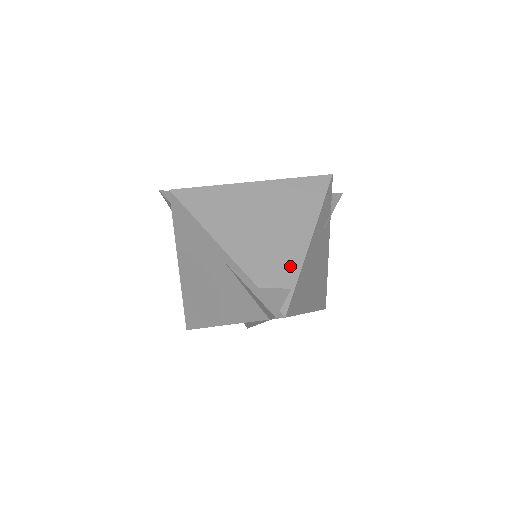
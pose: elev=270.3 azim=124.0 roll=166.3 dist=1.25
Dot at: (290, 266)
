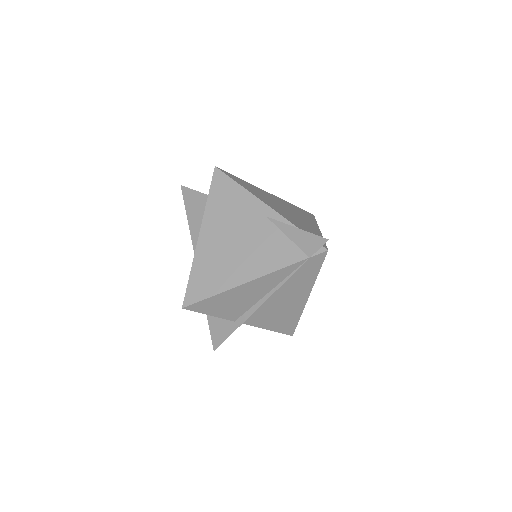
Dot at: (315, 233)
